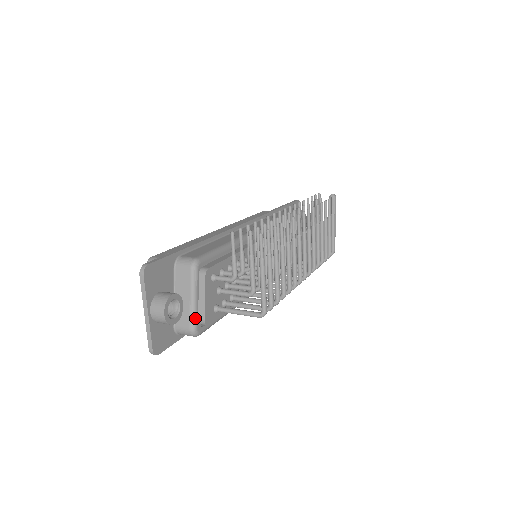
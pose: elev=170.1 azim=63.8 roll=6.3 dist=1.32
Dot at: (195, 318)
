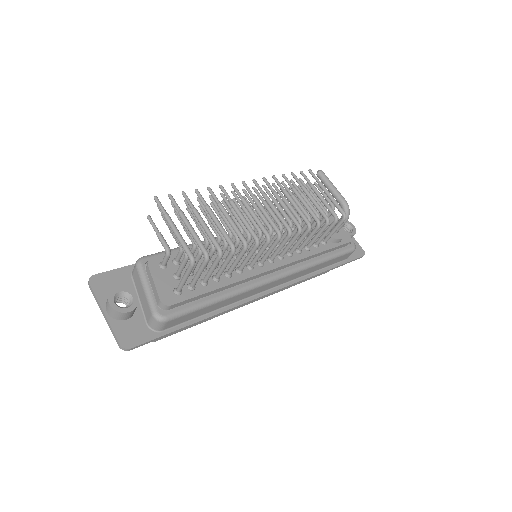
Dot at: (152, 303)
